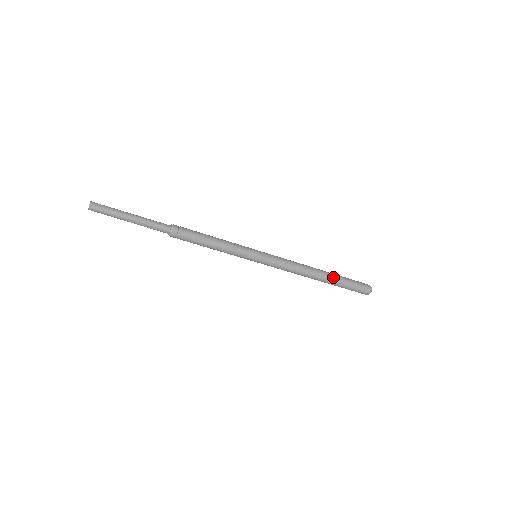
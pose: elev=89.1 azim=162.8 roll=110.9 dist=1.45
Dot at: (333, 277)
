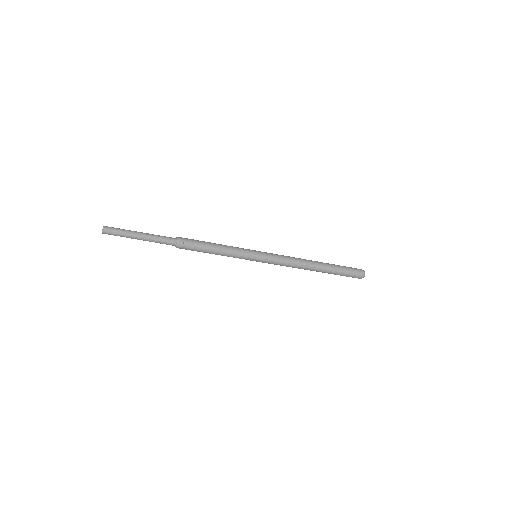
Dot at: (328, 269)
